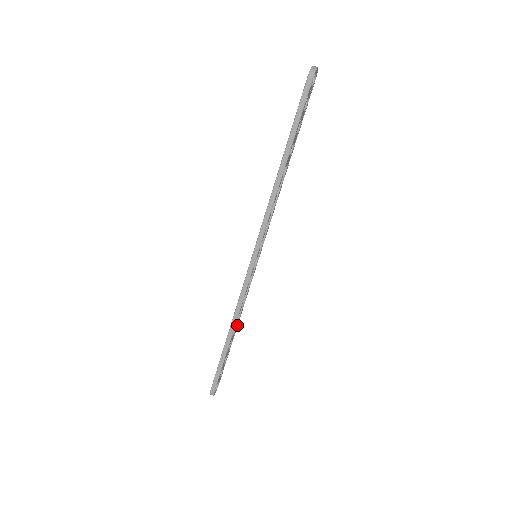
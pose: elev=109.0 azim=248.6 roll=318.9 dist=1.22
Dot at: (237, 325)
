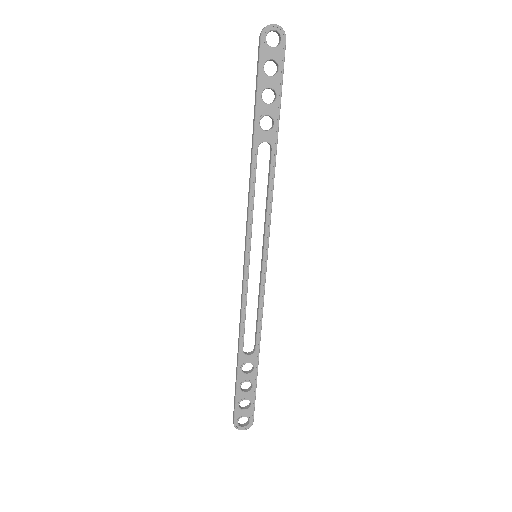
Dot at: (258, 347)
